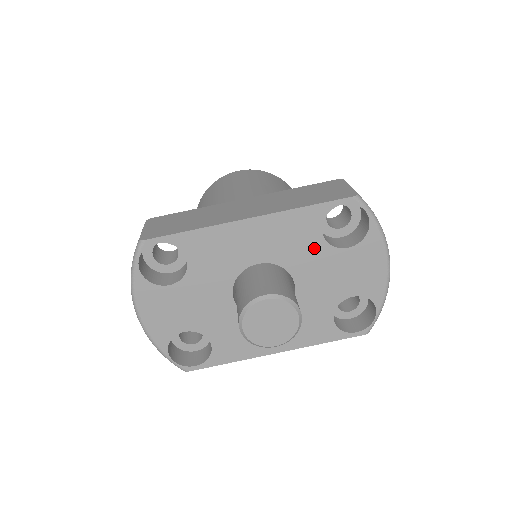
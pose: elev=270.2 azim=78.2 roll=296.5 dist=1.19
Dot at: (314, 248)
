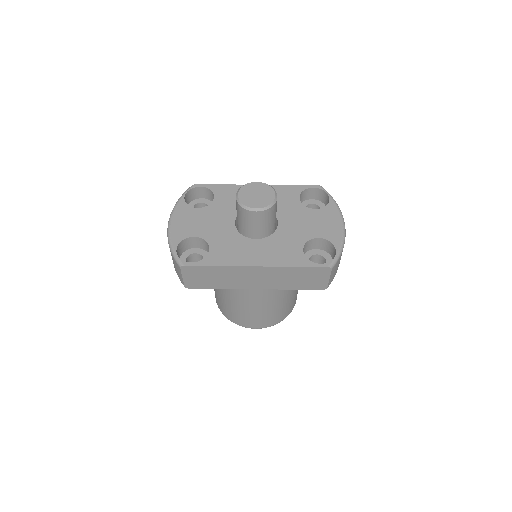
Dot at: (293, 205)
